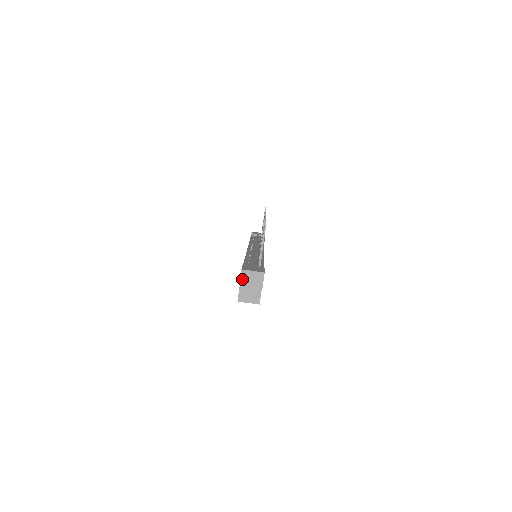
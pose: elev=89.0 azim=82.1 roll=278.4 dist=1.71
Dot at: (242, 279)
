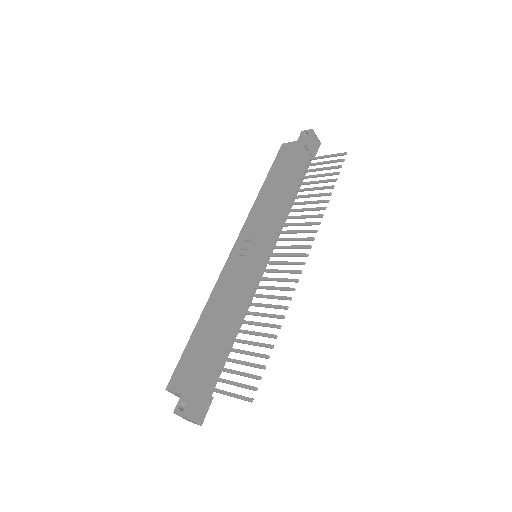
Dot at: (179, 415)
